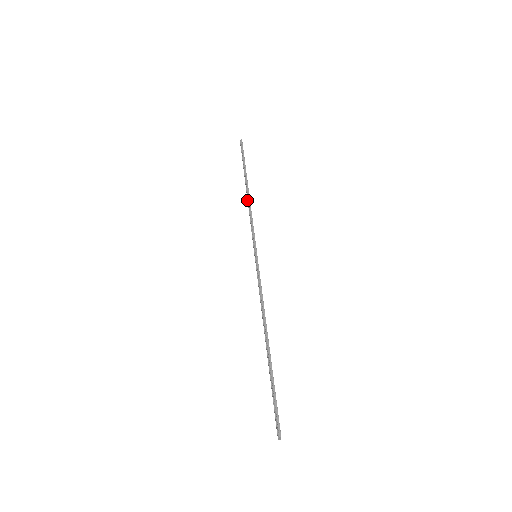
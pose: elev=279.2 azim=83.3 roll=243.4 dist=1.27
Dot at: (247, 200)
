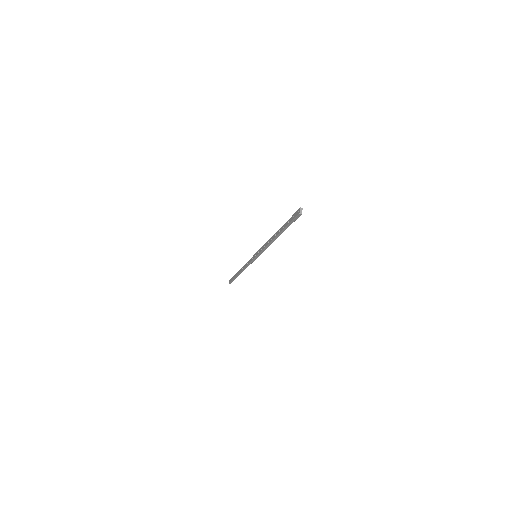
Dot at: (272, 237)
